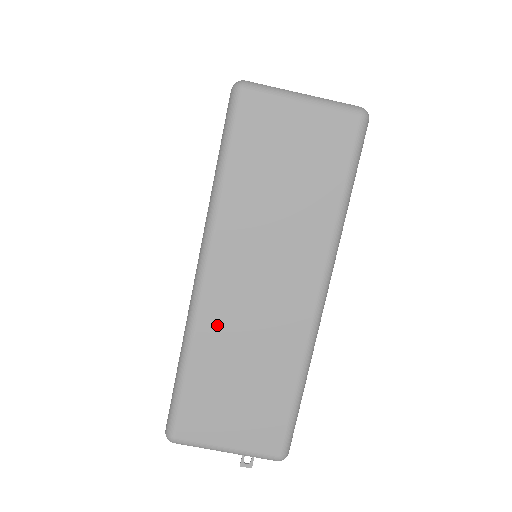
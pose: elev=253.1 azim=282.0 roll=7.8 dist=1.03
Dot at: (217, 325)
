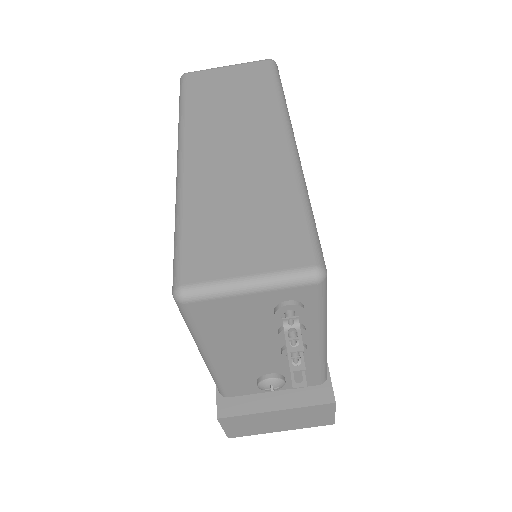
Dot at: (203, 181)
